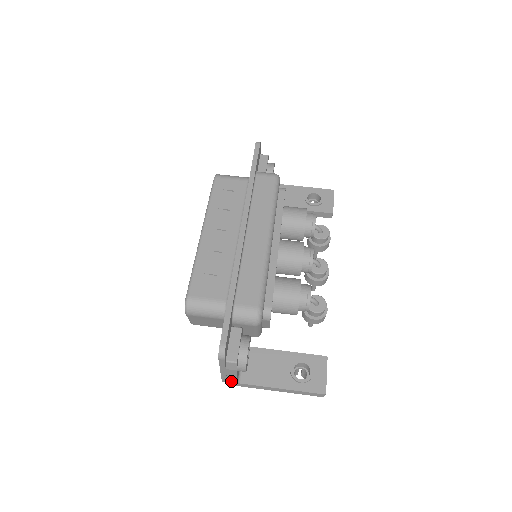
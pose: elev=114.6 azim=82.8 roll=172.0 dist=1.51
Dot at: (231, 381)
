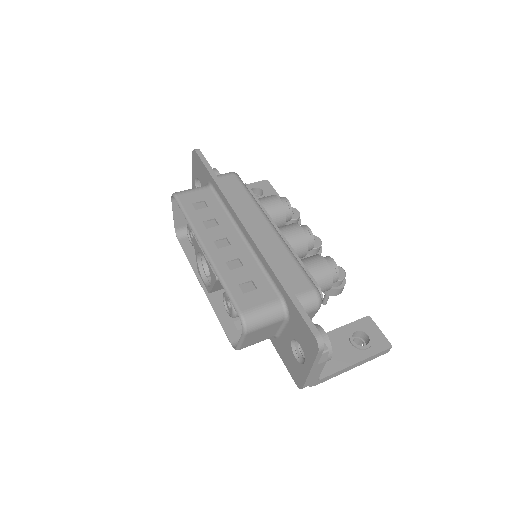
Dot at: (312, 382)
